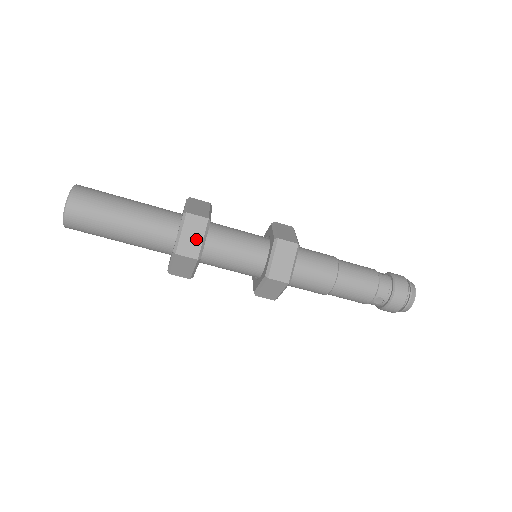
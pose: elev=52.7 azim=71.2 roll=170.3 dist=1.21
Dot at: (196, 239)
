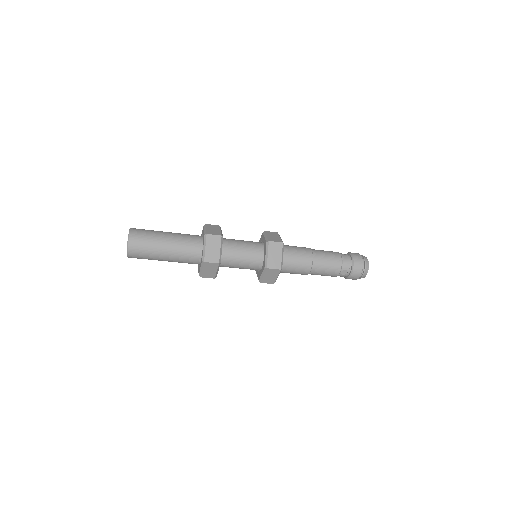
Dot at: (216, 250)
